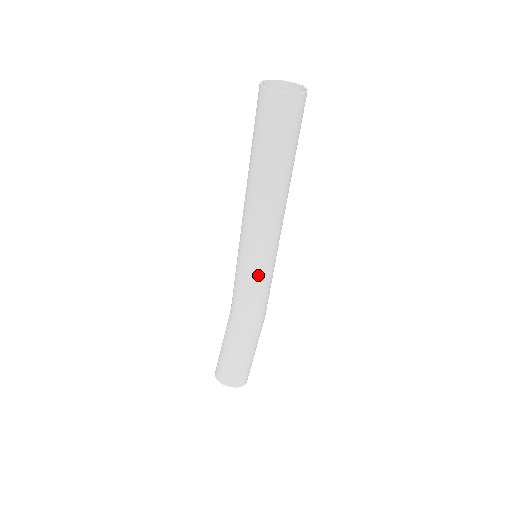
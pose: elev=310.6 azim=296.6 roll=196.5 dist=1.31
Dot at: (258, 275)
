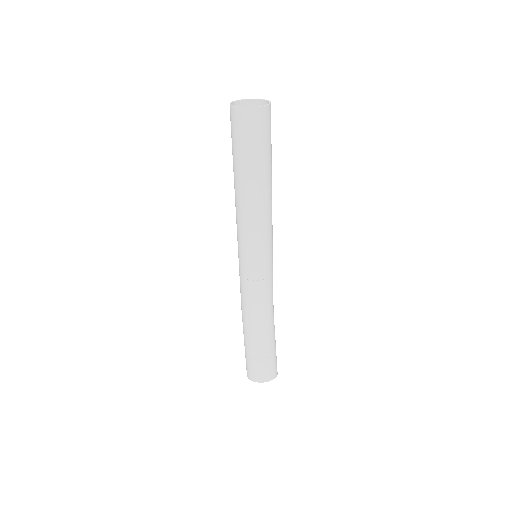
Dot at: (267, 270)
